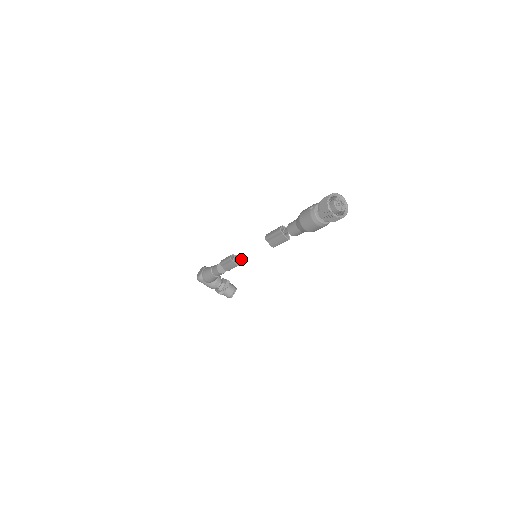
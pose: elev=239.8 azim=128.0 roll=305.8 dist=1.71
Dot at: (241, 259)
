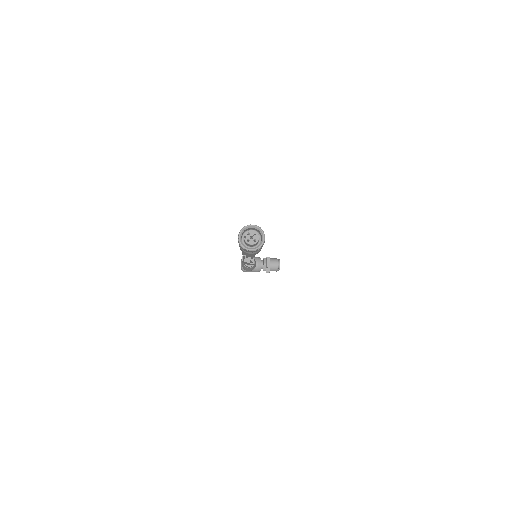
Dot at: occluded
